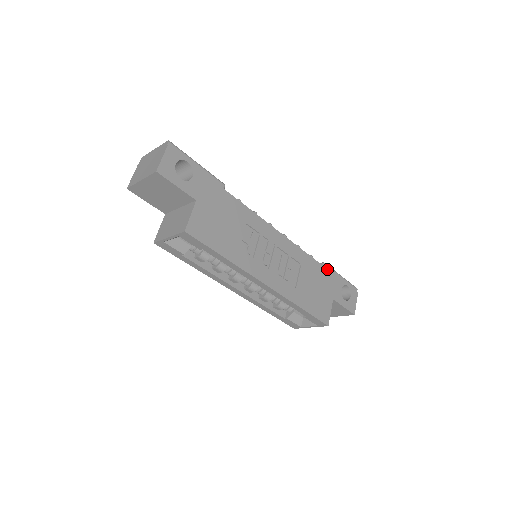
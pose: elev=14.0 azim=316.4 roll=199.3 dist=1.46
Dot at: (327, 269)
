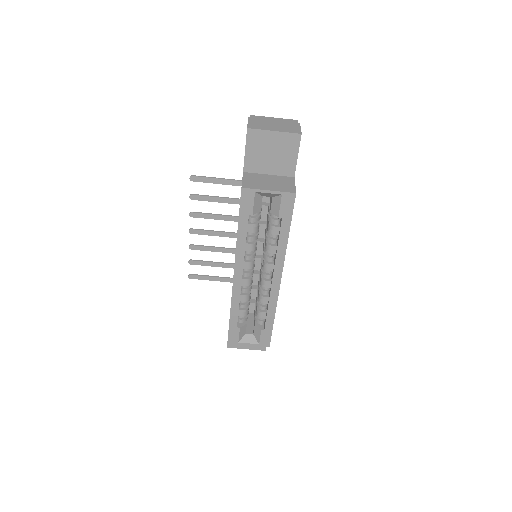
Dot at: occluded
